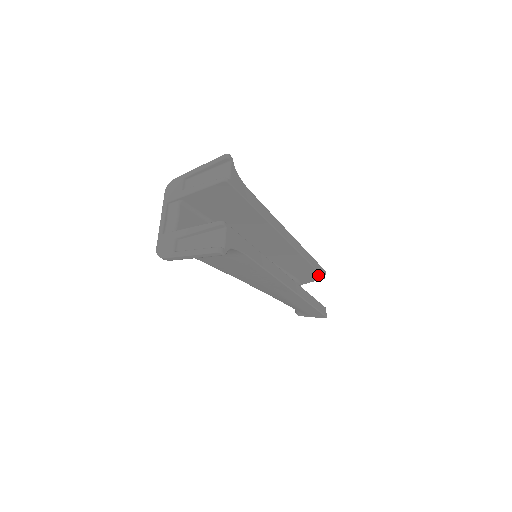
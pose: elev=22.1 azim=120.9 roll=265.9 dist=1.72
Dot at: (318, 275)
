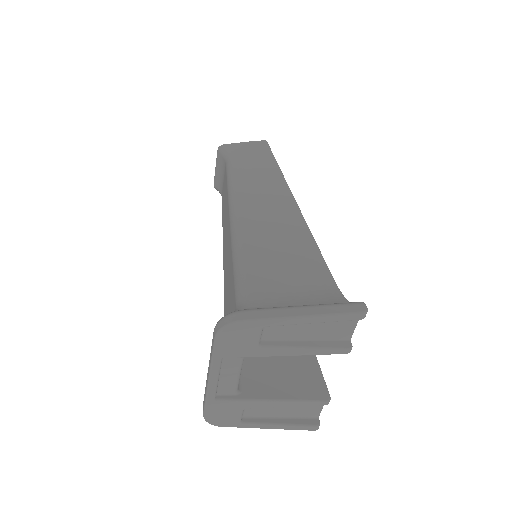
Dot at: occluded
